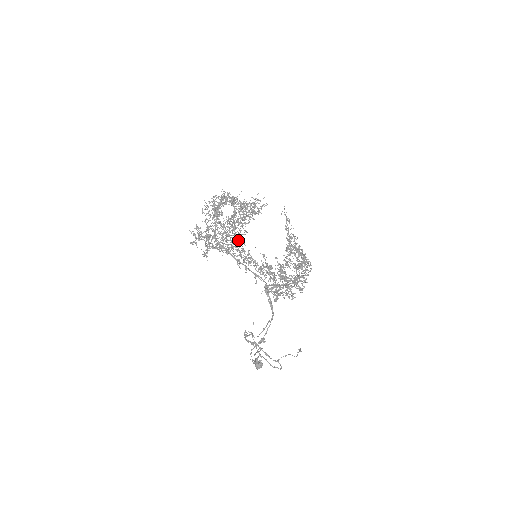
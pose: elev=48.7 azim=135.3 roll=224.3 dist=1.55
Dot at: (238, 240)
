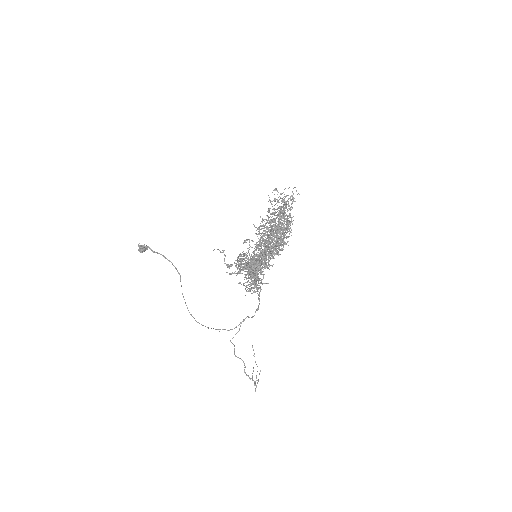
Dot at: occluded
